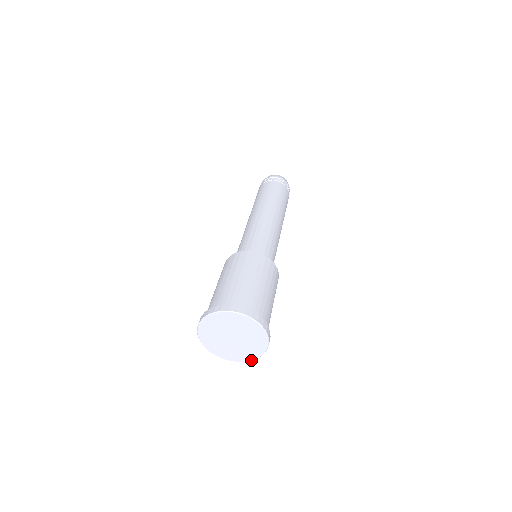
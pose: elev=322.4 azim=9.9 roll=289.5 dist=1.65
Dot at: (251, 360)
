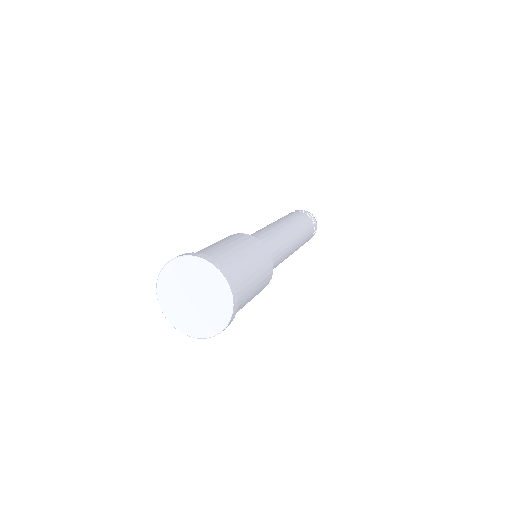
Dot at: (226, 326)
